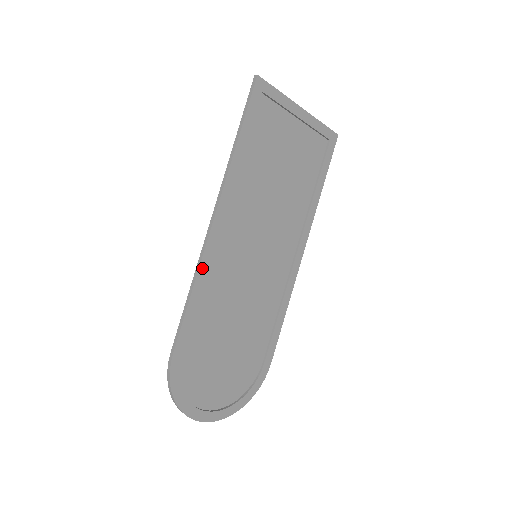
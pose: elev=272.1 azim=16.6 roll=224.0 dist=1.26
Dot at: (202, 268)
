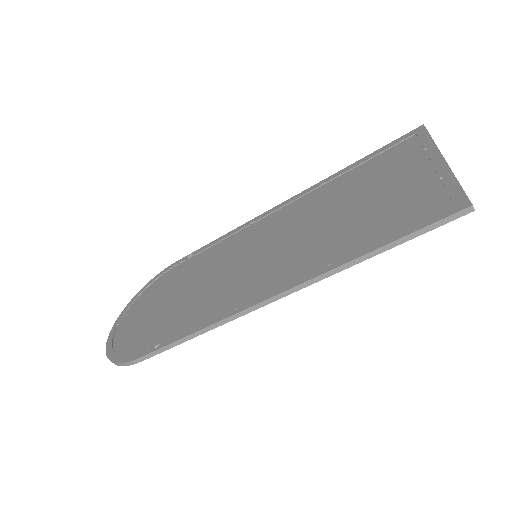
Dot at: (221, 322)
